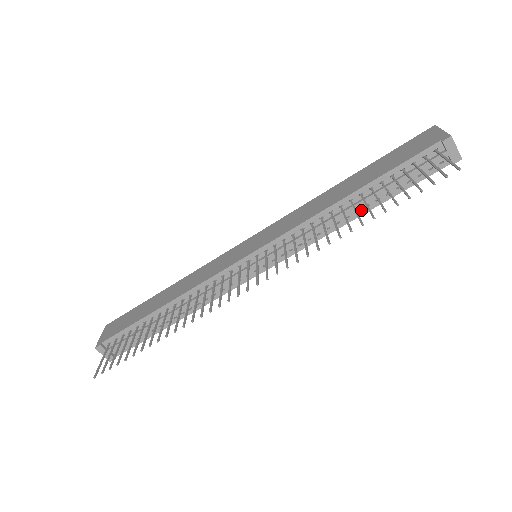
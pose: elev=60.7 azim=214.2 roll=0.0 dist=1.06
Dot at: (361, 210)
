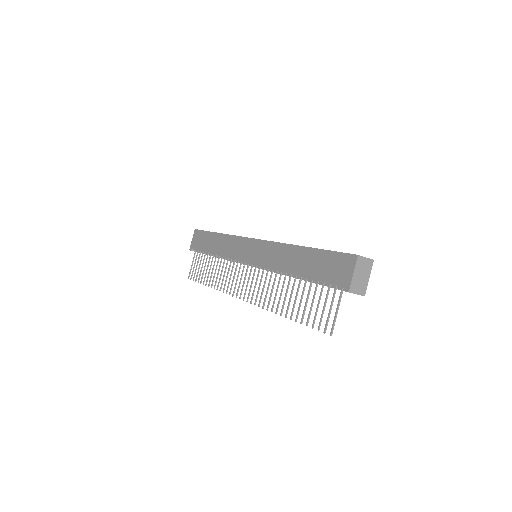
Dot at: occluded
